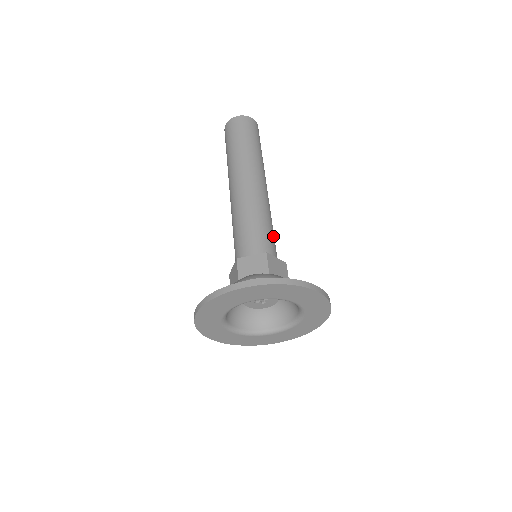
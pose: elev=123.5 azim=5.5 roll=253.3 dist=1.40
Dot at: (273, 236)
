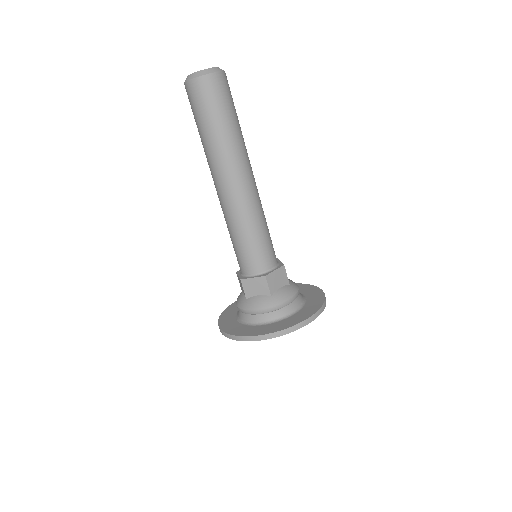
Dot at: (268, 239)
